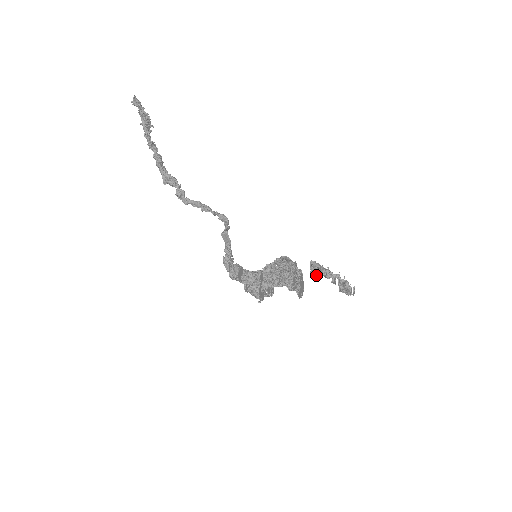
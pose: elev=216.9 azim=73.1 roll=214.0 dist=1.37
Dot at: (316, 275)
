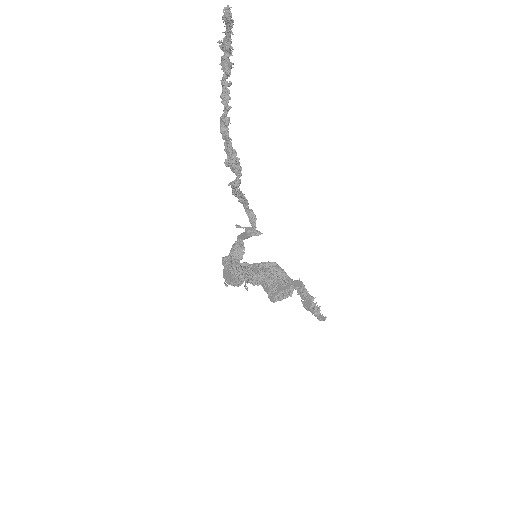
Dot at: occluded
